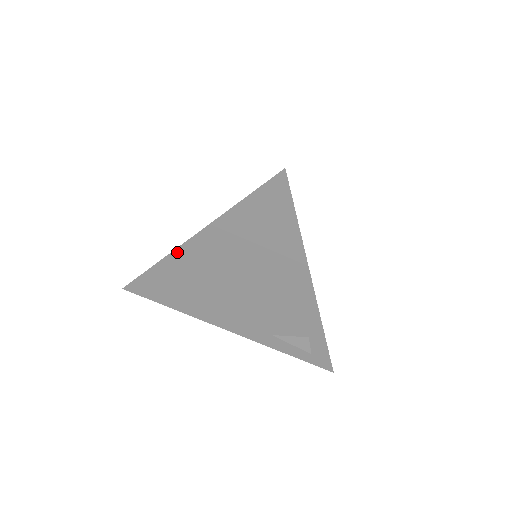
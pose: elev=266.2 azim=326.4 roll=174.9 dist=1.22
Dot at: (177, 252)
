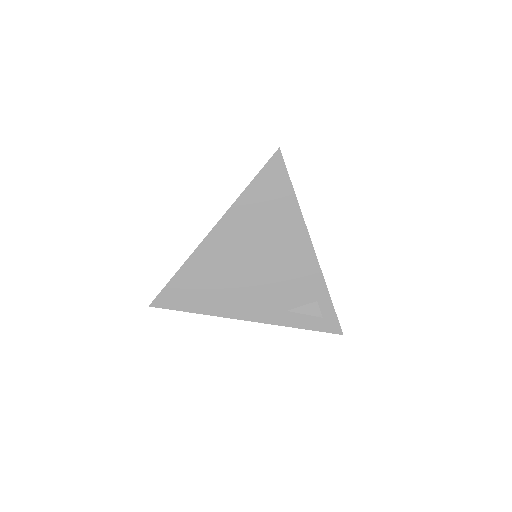
Dot at: (201, 247)
